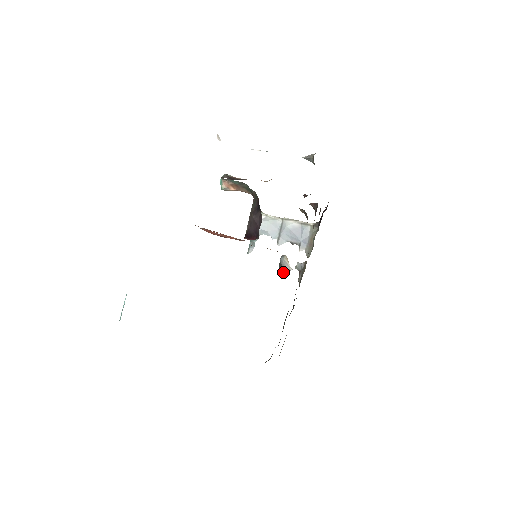
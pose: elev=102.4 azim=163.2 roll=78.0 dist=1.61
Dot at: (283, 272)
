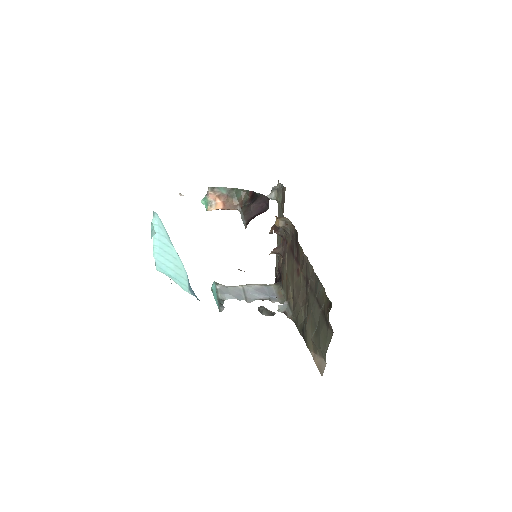
Dot at: (268, 315)
